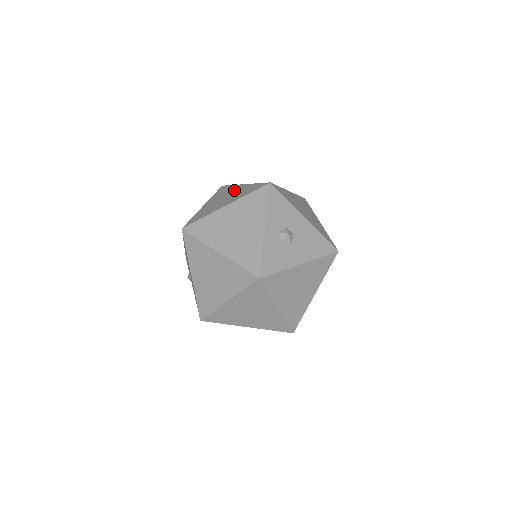
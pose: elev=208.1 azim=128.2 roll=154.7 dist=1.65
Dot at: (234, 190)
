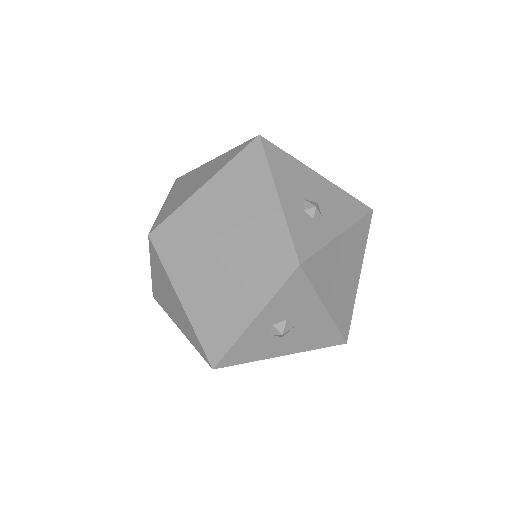
Dot at: (257, 198)
